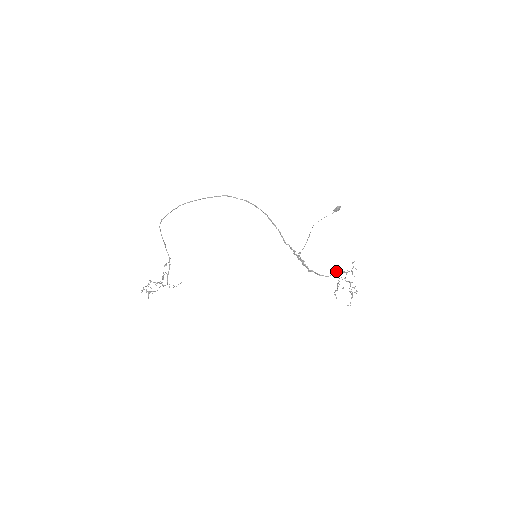
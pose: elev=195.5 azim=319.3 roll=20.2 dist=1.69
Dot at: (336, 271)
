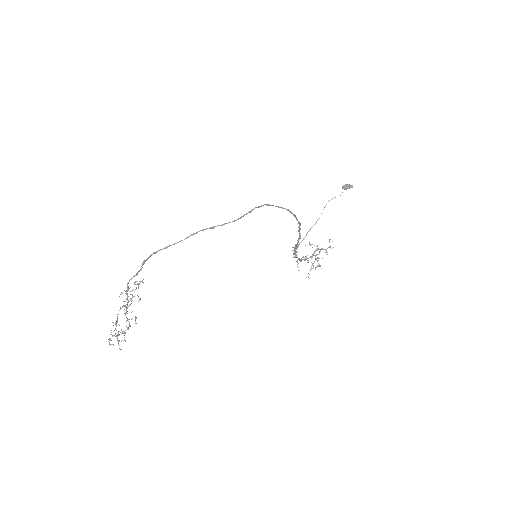
Dot at: (309, 244)
